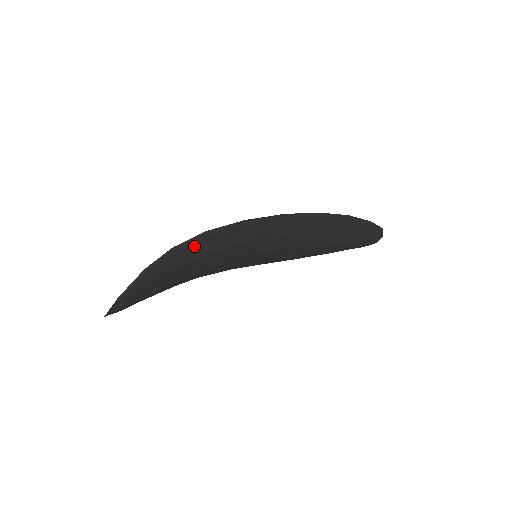
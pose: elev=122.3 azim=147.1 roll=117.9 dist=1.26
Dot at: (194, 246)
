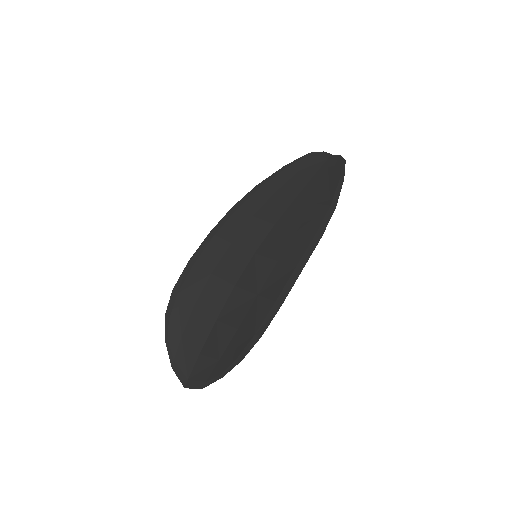
Dot at: (249, 341)
